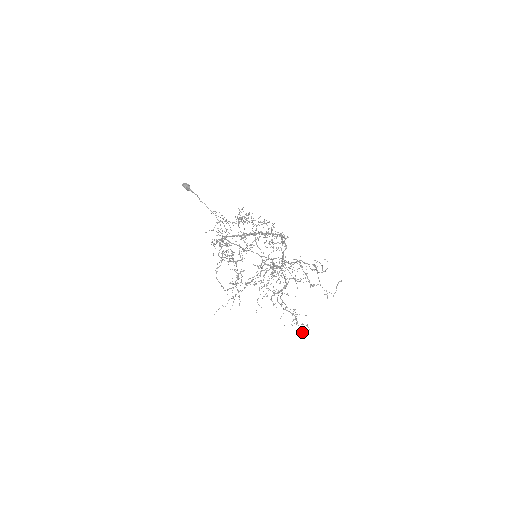
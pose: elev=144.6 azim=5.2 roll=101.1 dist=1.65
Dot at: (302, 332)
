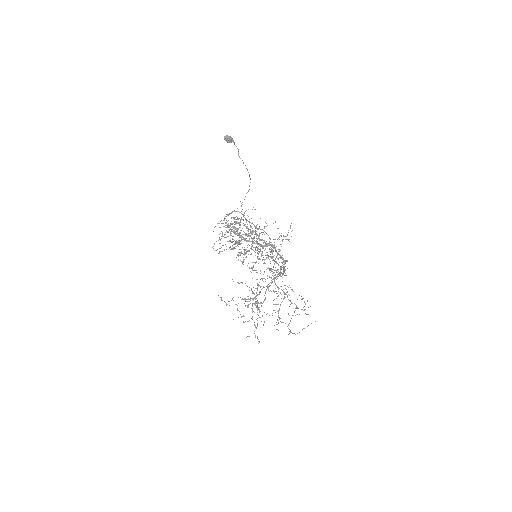
Dot at: occluded
